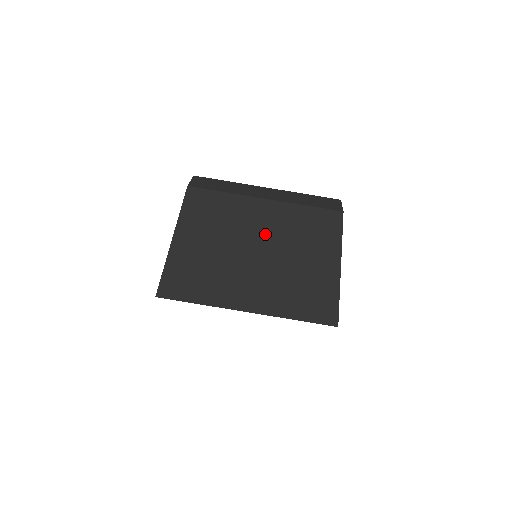
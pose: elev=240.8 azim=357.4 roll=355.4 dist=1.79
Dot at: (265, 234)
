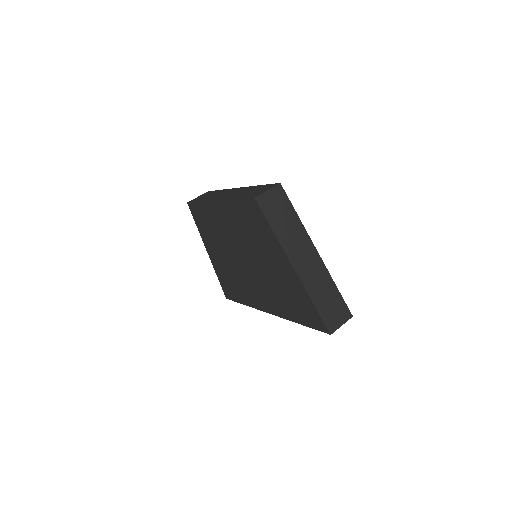
Dot at: (234, 234)
